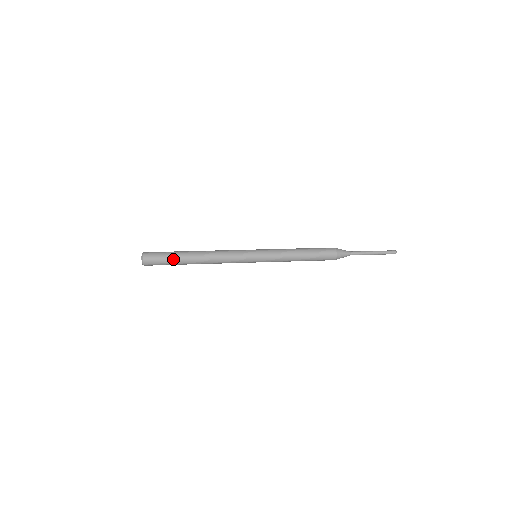
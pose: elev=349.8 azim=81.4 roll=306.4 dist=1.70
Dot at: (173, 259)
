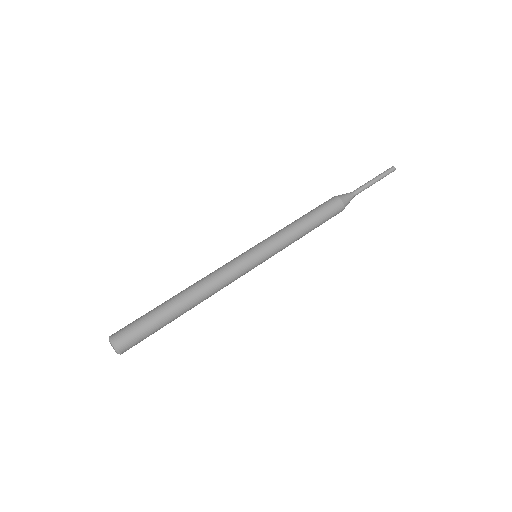
Dot at: (158, 321)
